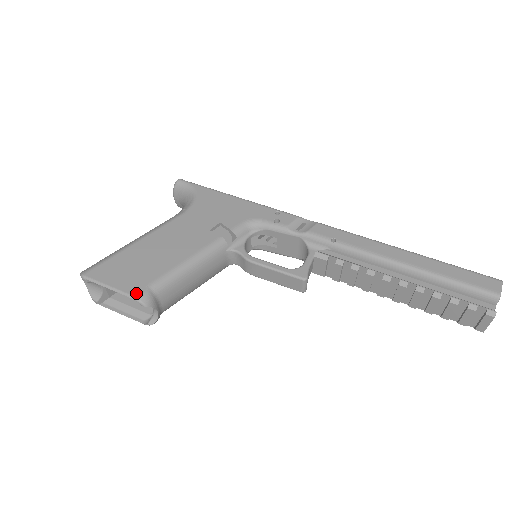
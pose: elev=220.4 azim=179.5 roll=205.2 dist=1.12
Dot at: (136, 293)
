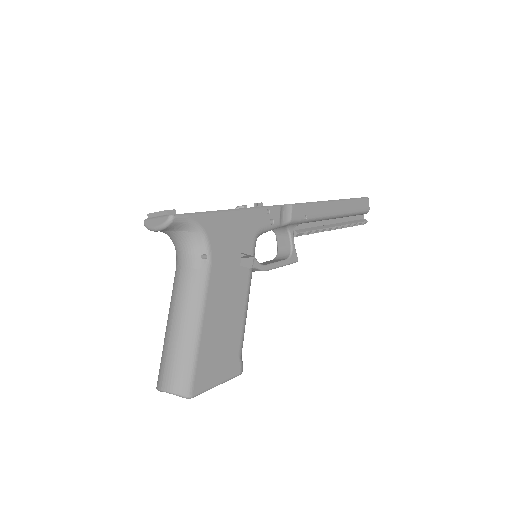
Dot at: (238, 371)
